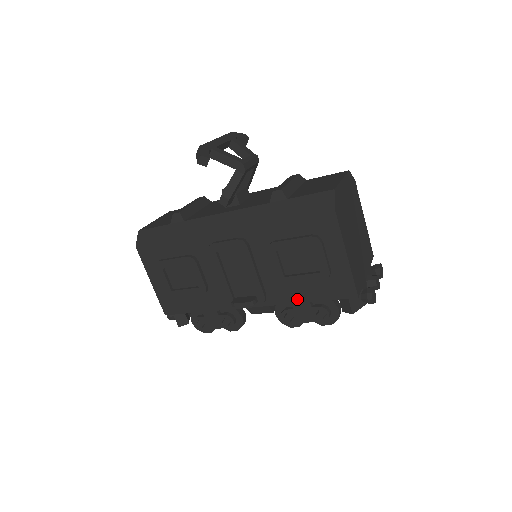
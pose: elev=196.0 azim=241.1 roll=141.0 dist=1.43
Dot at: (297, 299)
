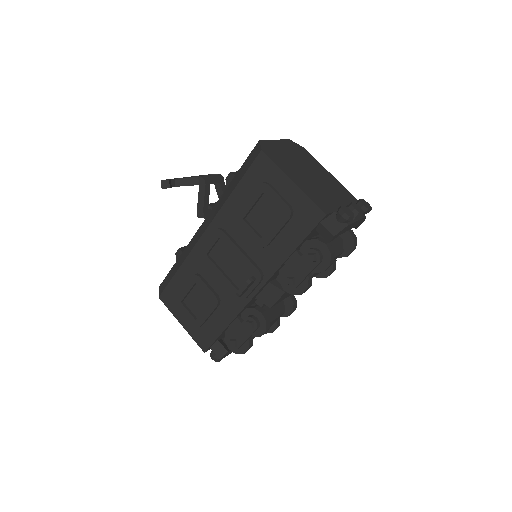
Dot at: (284, 255)
